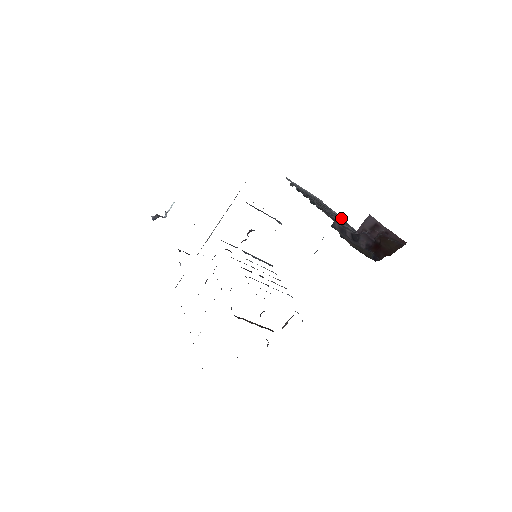
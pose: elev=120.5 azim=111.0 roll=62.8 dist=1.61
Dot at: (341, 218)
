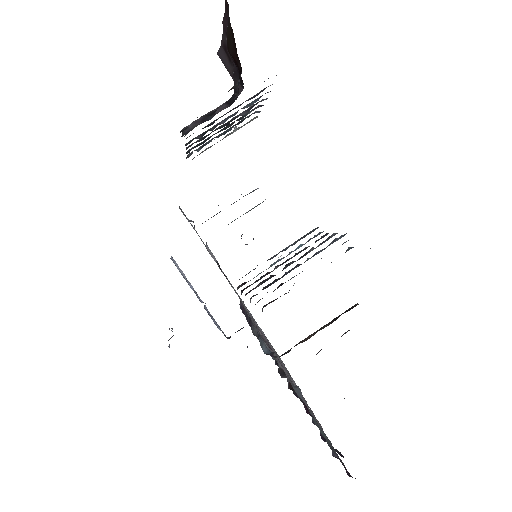
Dot at: occluded
